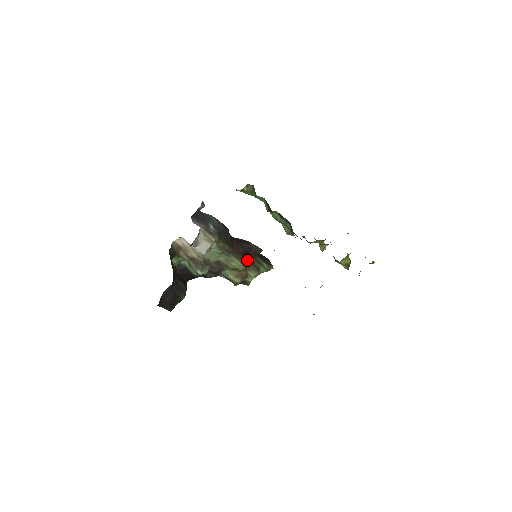
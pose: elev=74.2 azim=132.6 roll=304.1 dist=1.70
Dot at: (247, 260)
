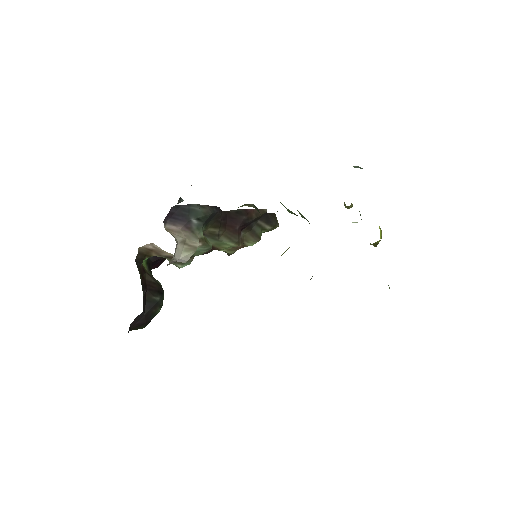
Dot at: (245, 230)
